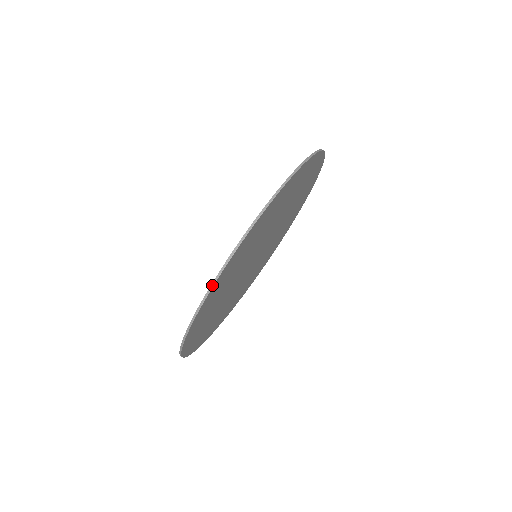
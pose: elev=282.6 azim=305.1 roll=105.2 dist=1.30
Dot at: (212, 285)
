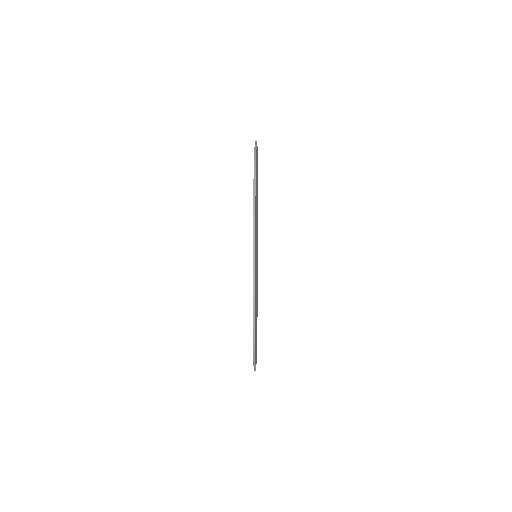
Dot at: (255, 150)
